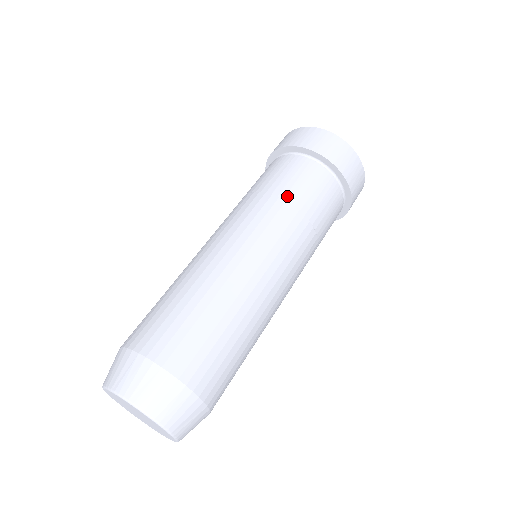
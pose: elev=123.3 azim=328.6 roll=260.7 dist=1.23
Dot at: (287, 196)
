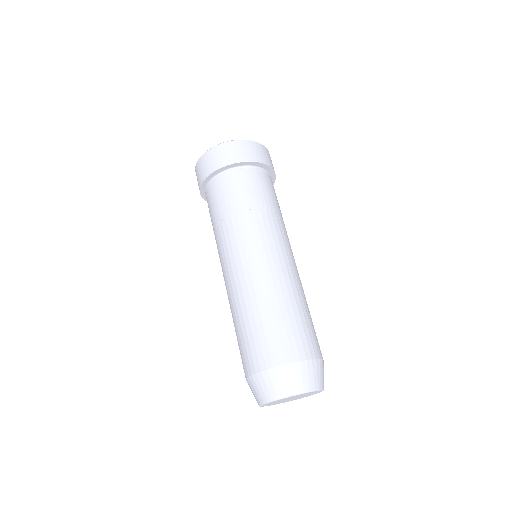
Dot at: (263, 205)
